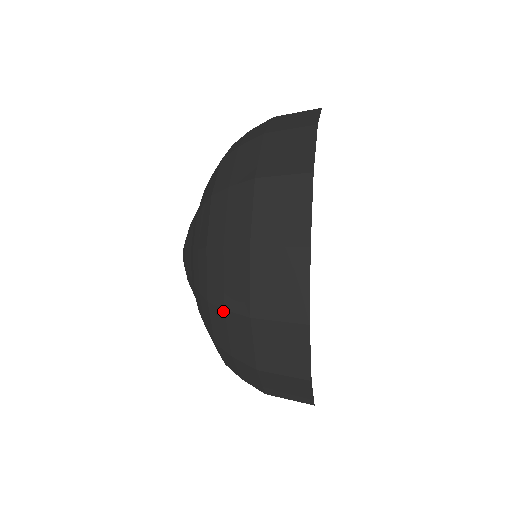
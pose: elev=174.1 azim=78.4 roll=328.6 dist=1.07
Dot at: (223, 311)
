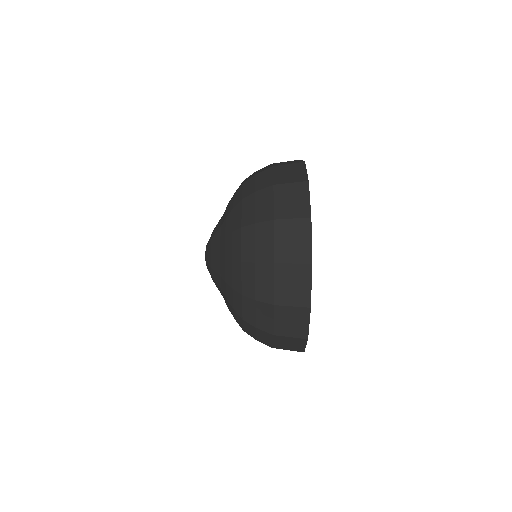
Dot at: (254, 328)
